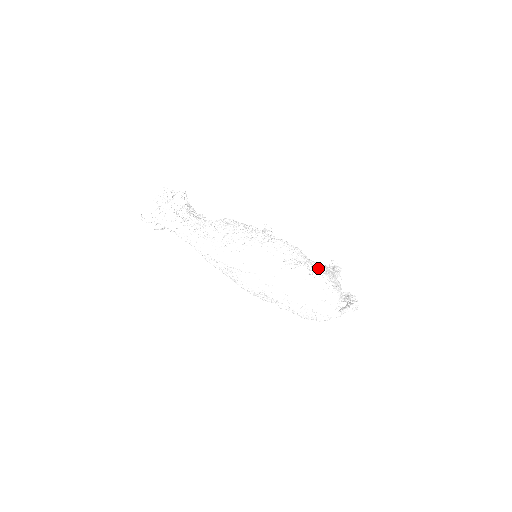
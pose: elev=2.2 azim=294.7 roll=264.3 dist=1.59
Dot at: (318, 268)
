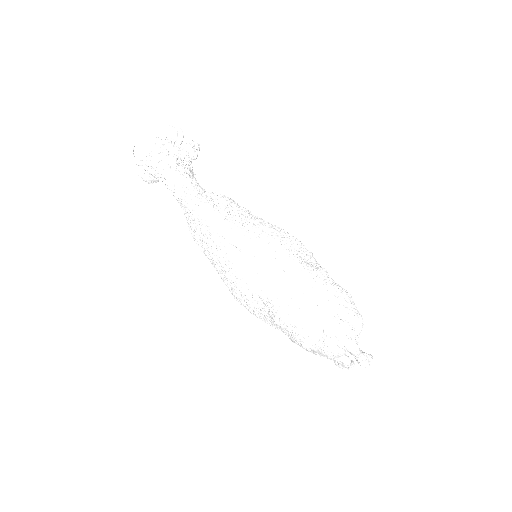
Dot at: occluded
